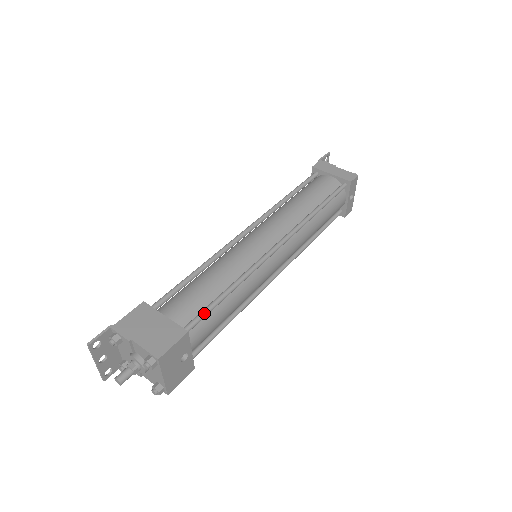
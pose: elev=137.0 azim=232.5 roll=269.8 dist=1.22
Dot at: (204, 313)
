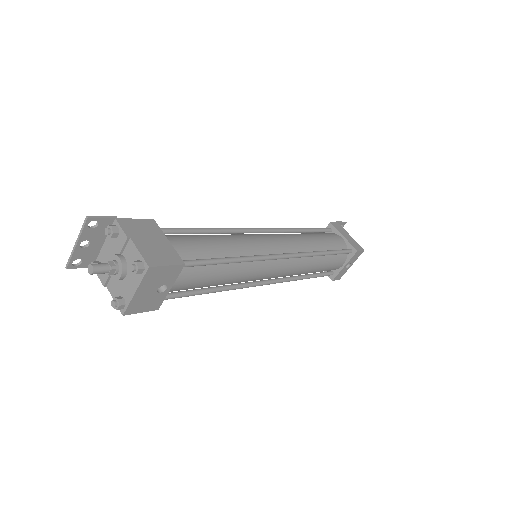
Dot at: (203, 261)
